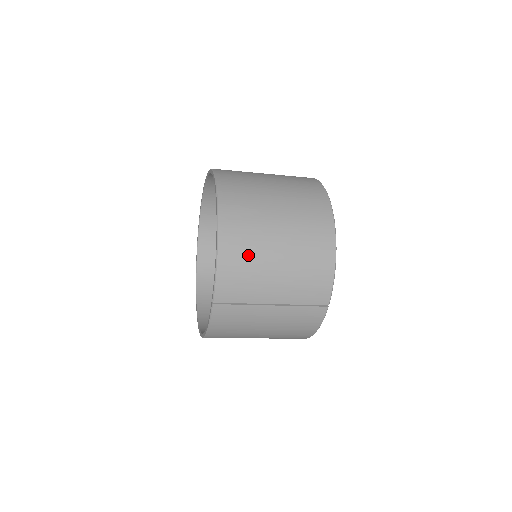
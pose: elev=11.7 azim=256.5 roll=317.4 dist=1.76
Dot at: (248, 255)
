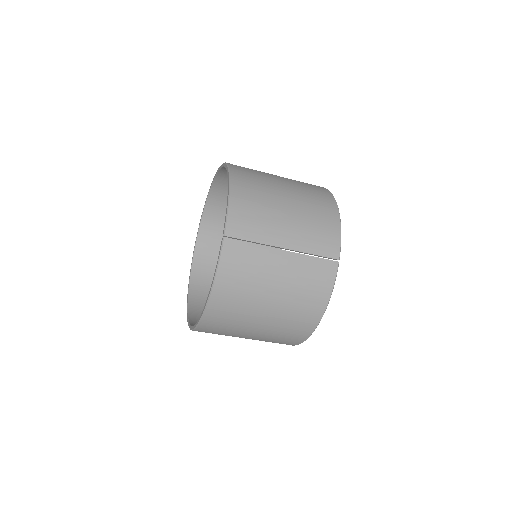
Dot at: (258, 197)
